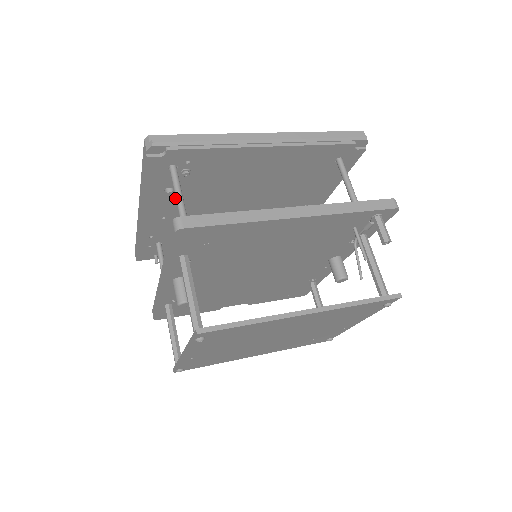
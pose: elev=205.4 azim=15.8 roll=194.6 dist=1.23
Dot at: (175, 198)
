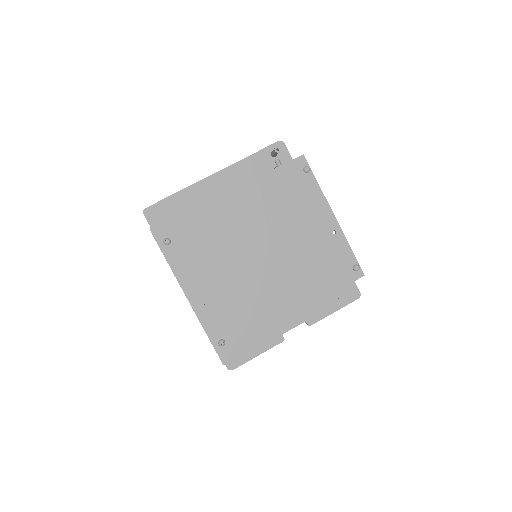
Dot at: occluded
